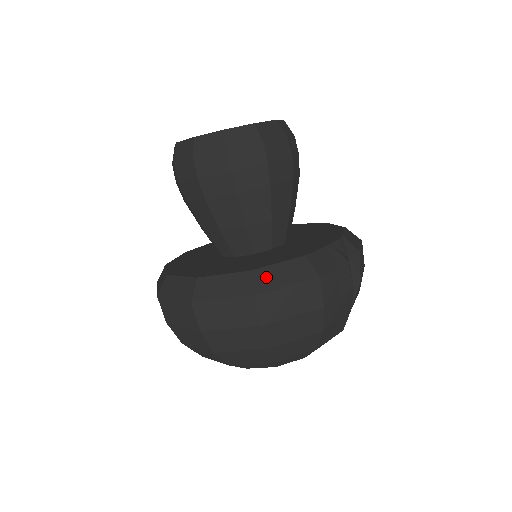
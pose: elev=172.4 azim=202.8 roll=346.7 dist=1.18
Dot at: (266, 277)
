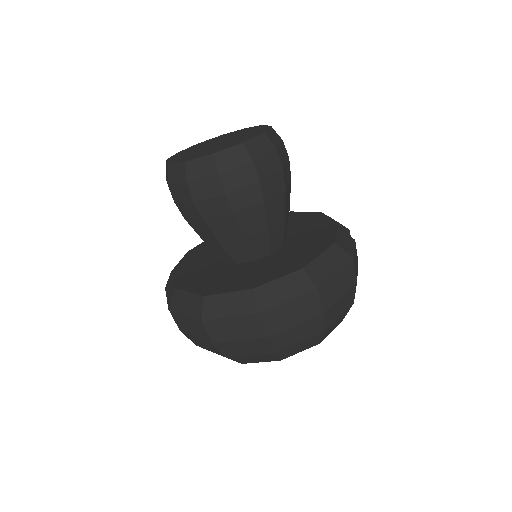
Dot at: (318, 270)
